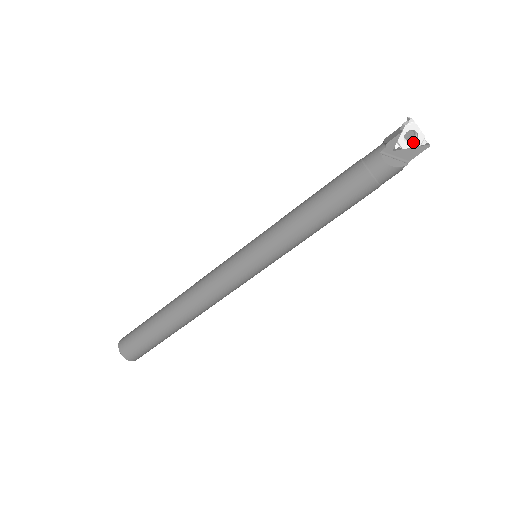
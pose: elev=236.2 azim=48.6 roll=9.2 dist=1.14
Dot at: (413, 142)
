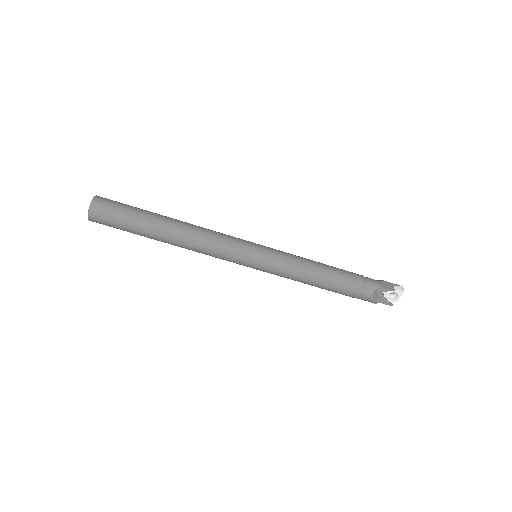
Dot at: (390, 298)
